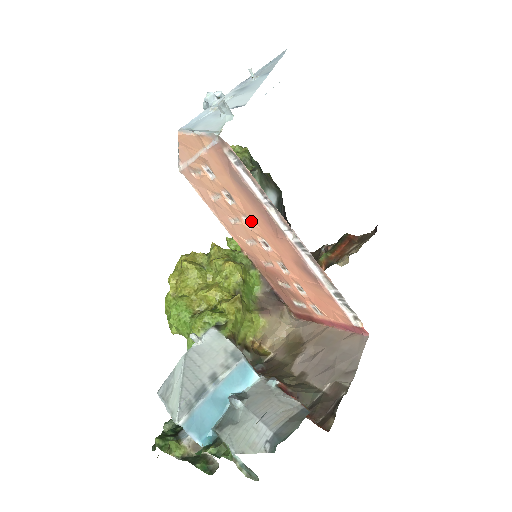
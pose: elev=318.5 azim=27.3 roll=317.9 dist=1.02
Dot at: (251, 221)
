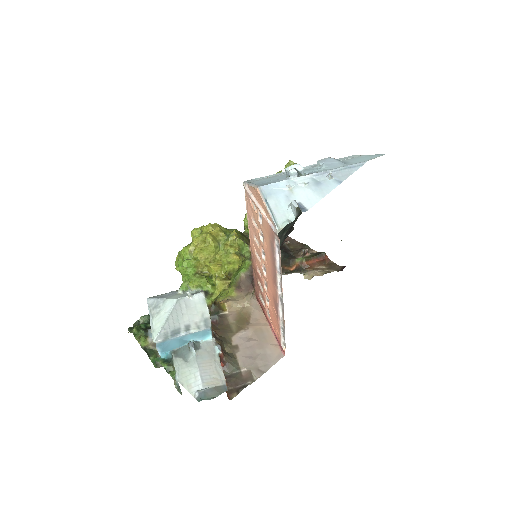
Dot at: (265, 258)
